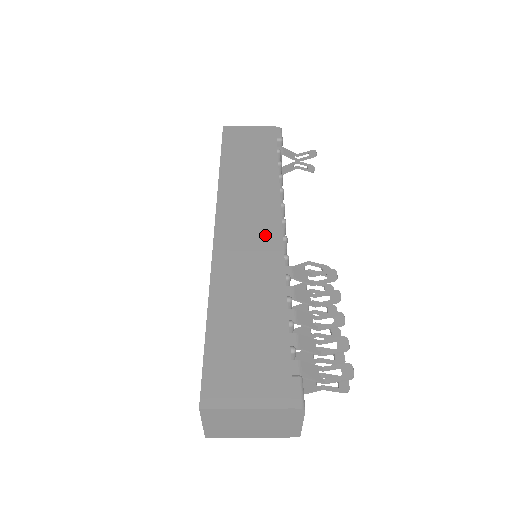
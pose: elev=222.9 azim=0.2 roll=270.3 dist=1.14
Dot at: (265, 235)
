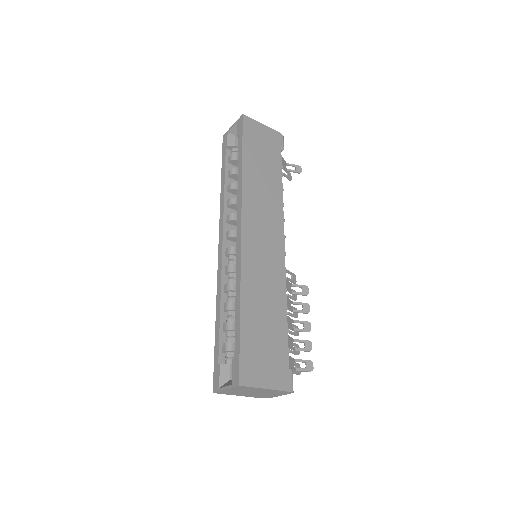
Dot at: (274, 248)
